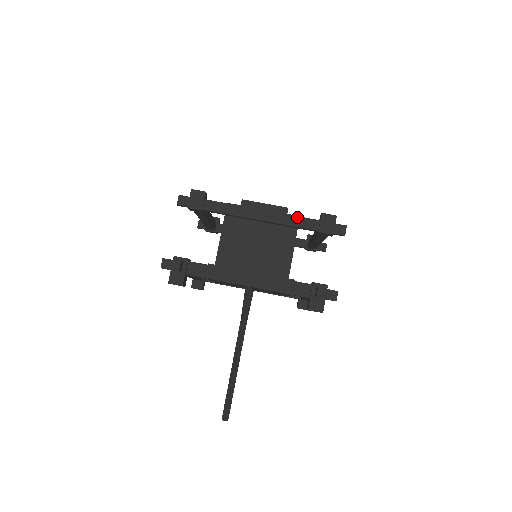
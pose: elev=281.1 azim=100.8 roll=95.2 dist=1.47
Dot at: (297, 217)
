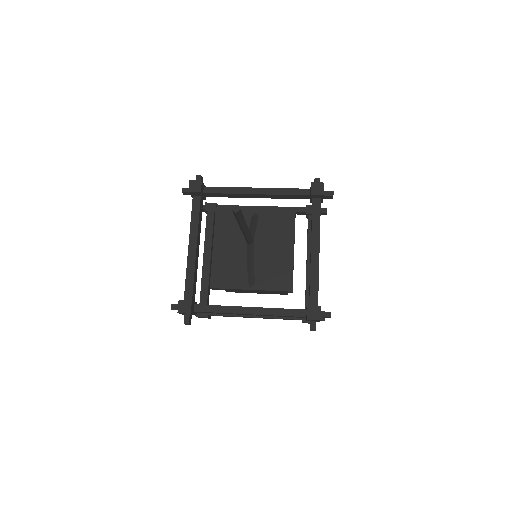
Dot at: occluded
